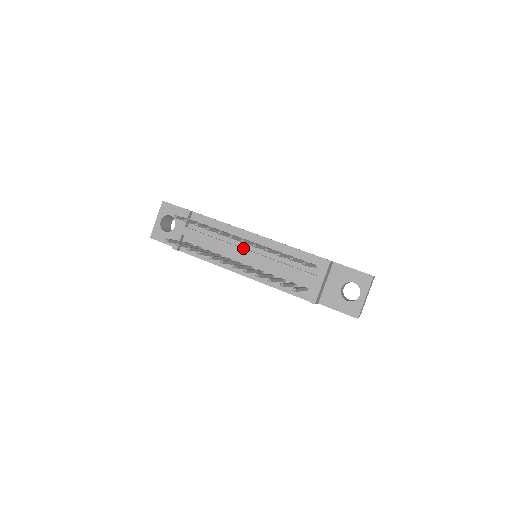
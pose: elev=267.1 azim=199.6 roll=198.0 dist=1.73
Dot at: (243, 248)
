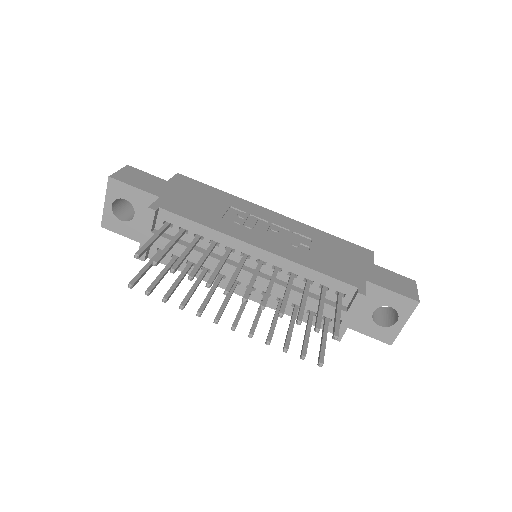
Dot at: occluded
